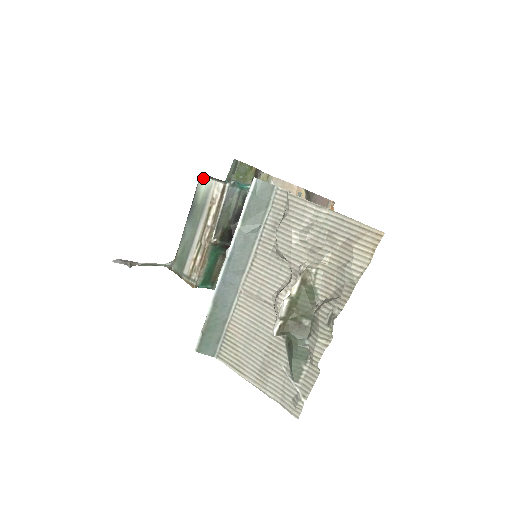
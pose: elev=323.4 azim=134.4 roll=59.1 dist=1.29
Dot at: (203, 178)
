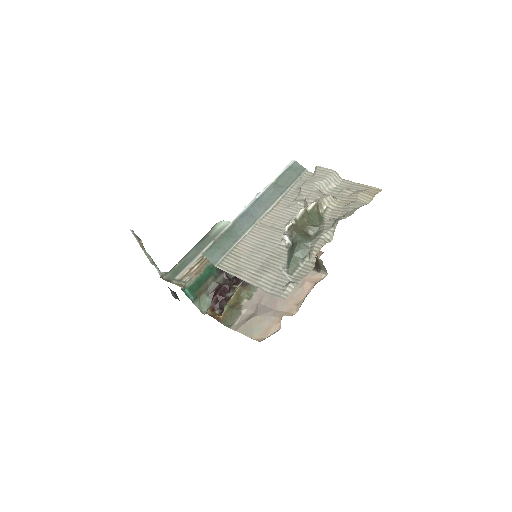
Dot at: (222, 221)
